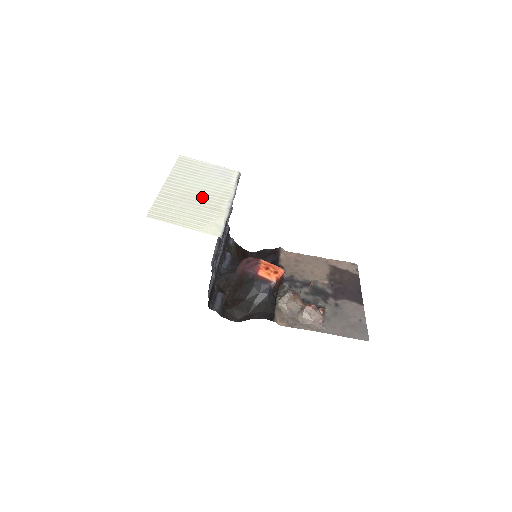
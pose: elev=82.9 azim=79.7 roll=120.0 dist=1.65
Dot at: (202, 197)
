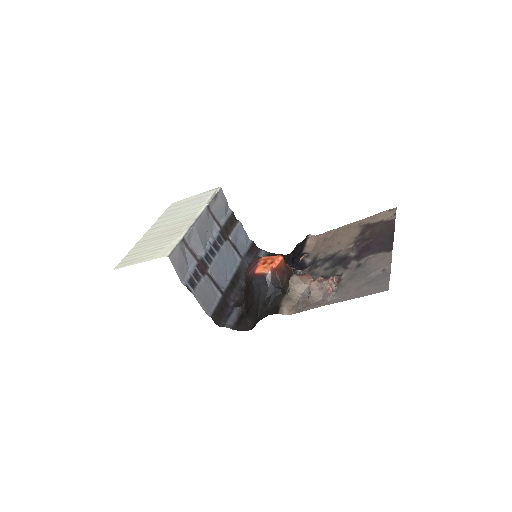
Dot at: (170, 229)
